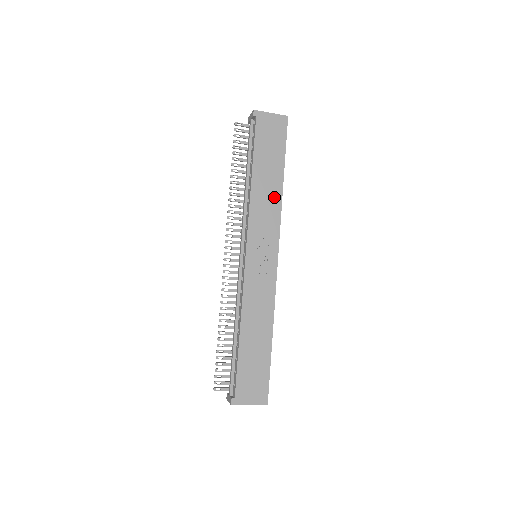
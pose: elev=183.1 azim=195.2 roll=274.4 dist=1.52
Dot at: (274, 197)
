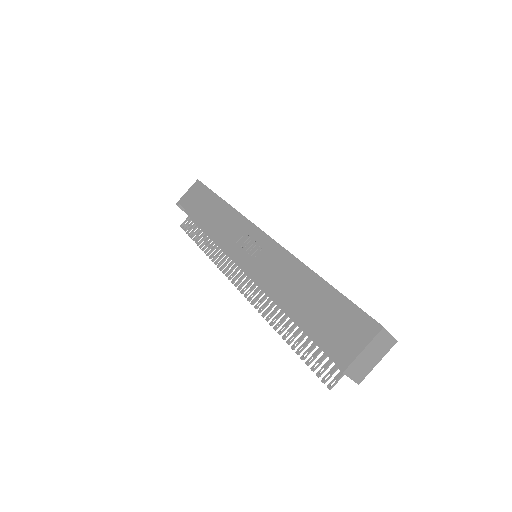
Dot at: (226, 213)
